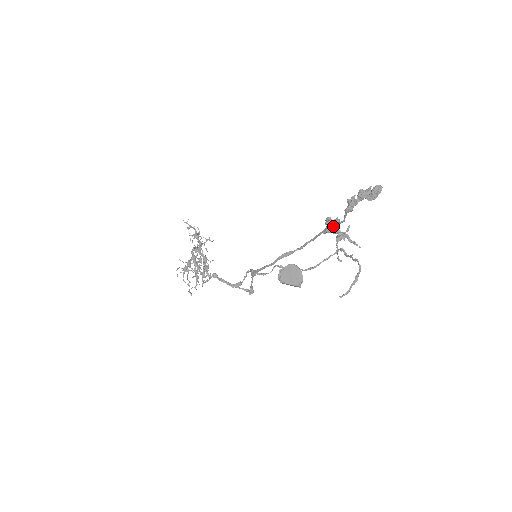
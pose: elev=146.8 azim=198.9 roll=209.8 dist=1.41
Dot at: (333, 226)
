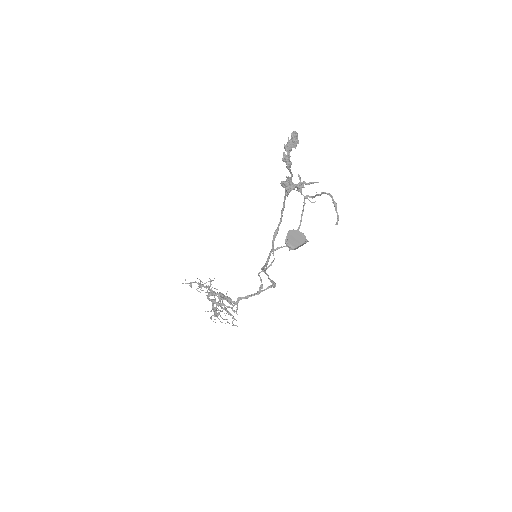
Dot at: (289, 185)
